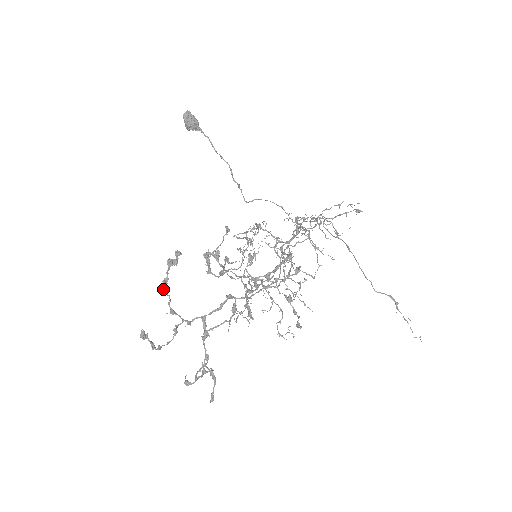
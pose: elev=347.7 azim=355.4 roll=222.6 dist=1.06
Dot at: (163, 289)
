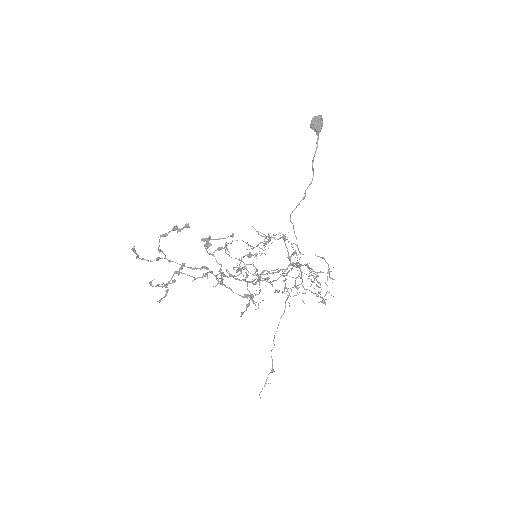
Dot at: occluded
